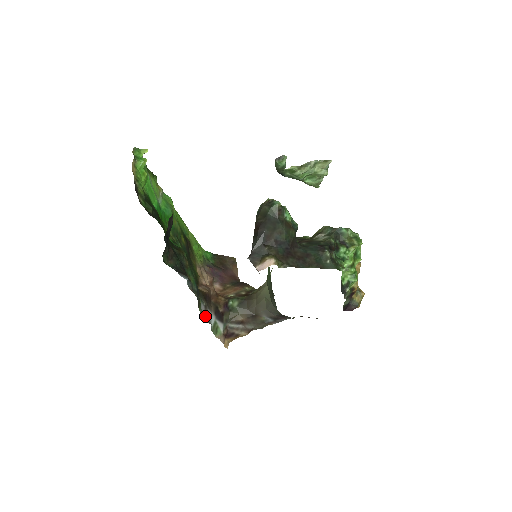
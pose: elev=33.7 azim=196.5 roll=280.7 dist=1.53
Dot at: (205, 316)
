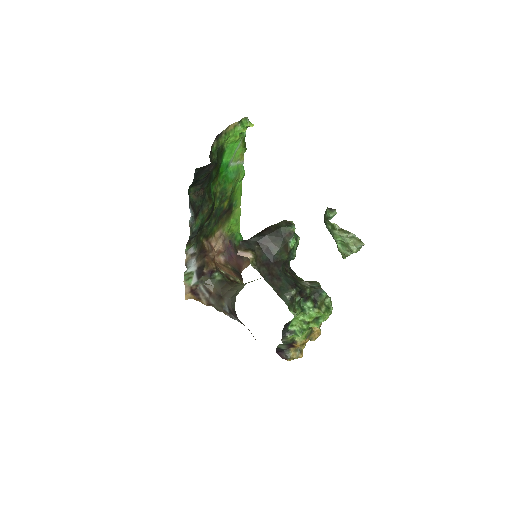
Dot at: (187, 258)
